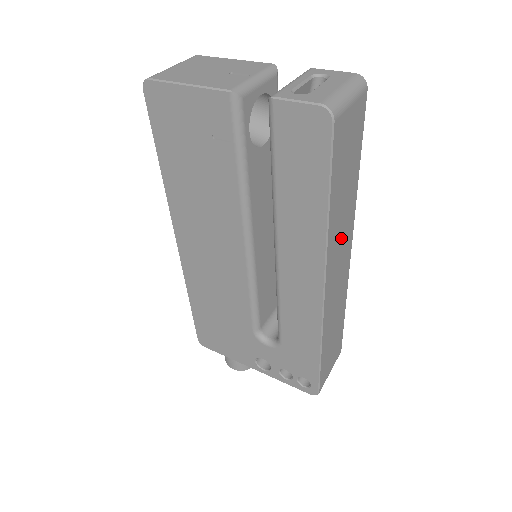
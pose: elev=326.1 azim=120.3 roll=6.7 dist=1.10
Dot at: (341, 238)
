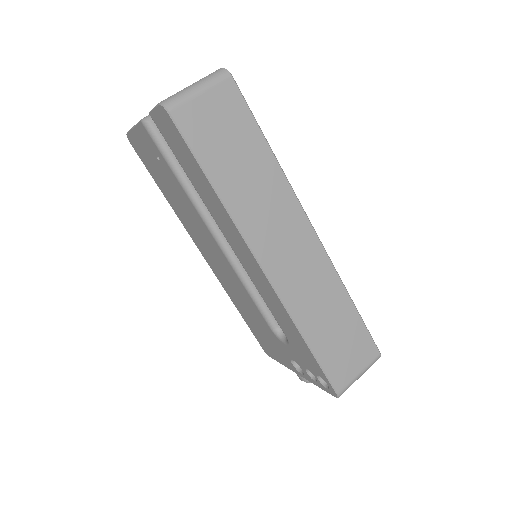
Dot at: (271, 216)
